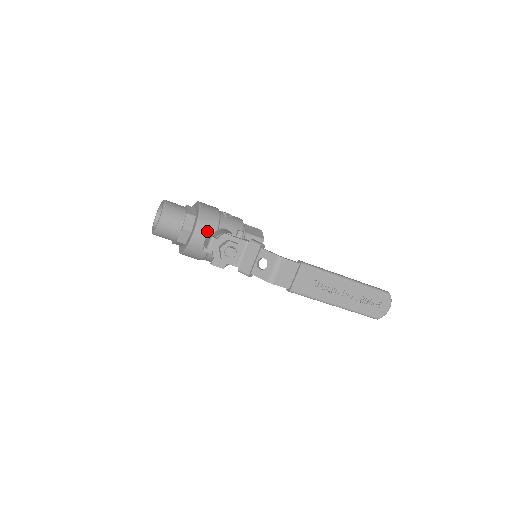
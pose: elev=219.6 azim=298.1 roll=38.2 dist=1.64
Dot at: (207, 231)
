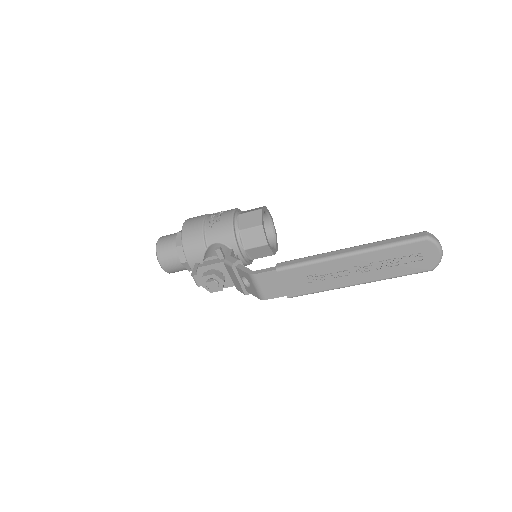
Dot at: (198, 257)
